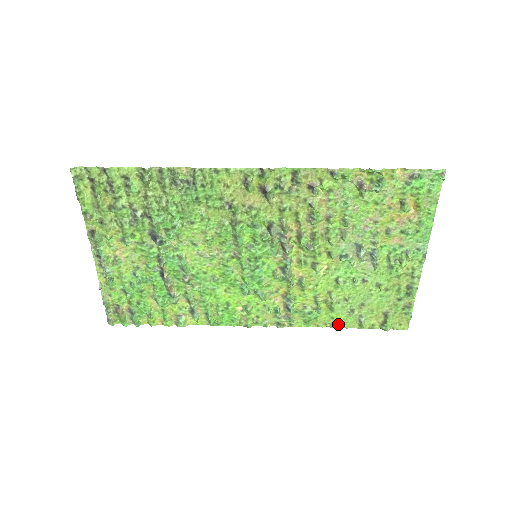
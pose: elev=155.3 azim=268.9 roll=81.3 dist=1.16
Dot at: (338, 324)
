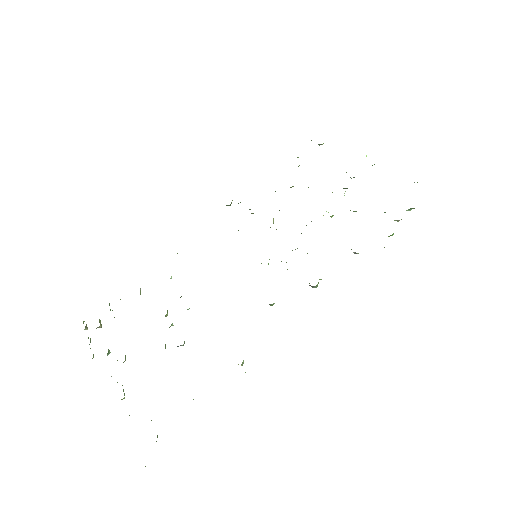
Dot at: occluded
